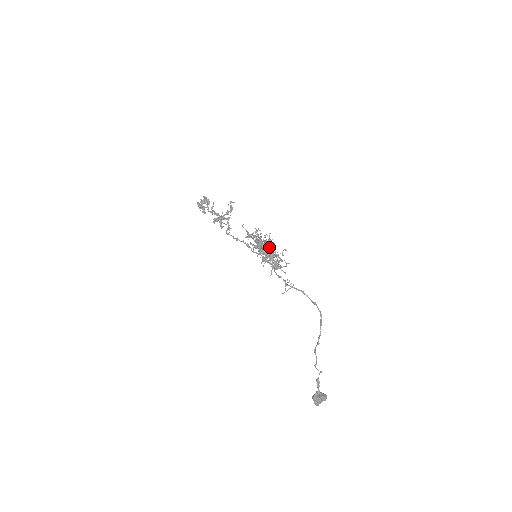
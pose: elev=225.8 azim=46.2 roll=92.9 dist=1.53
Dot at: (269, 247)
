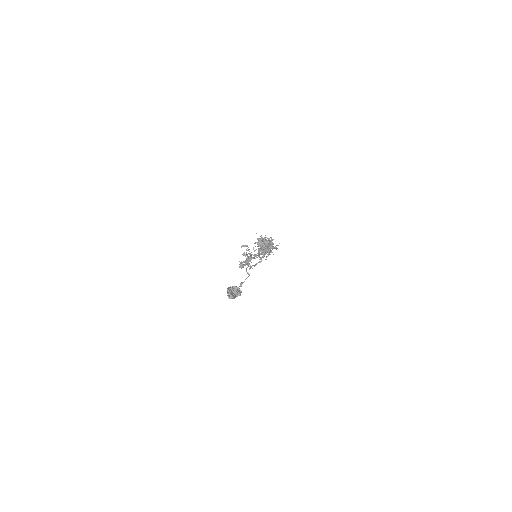
Dot at: occluded
